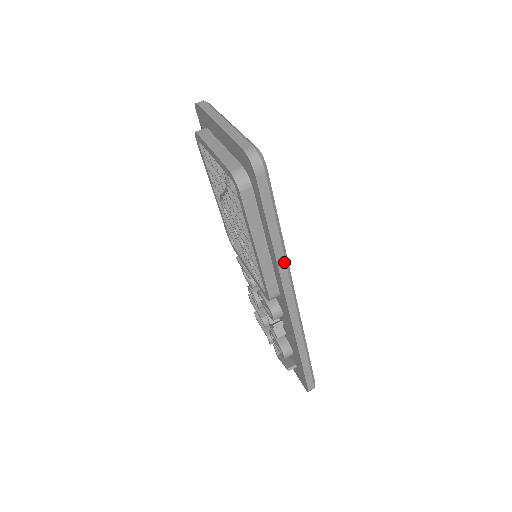
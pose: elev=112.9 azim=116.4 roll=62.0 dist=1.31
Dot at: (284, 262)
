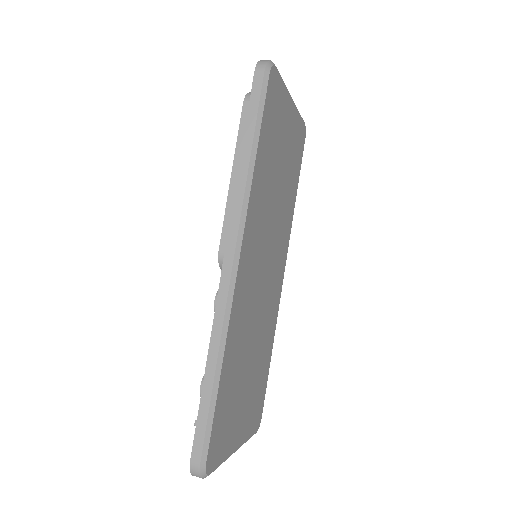
Dot at: (243, 189)
